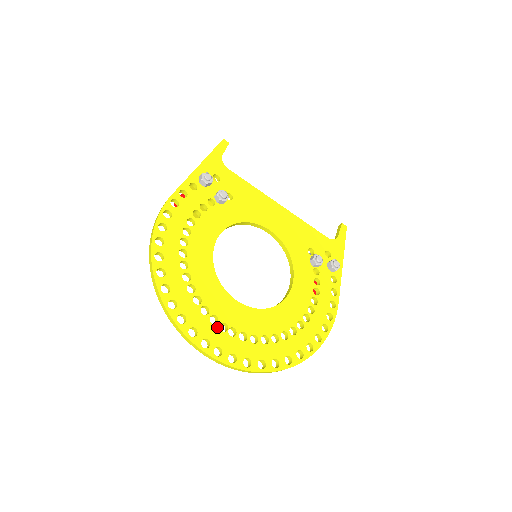
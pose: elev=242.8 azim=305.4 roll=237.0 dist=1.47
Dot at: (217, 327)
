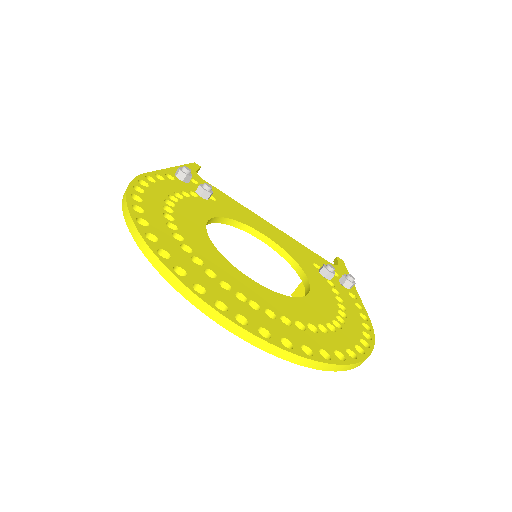
Dot at: (232, 294)
